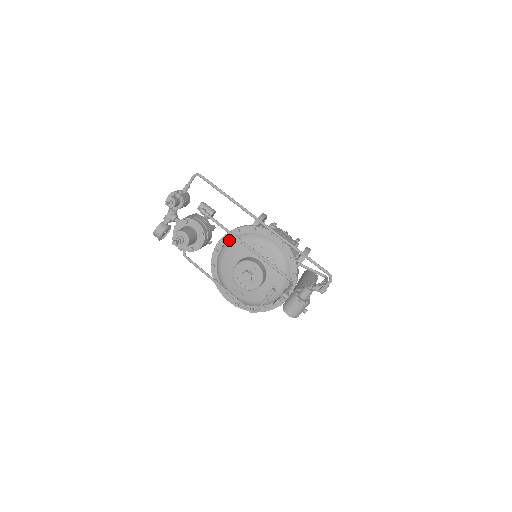
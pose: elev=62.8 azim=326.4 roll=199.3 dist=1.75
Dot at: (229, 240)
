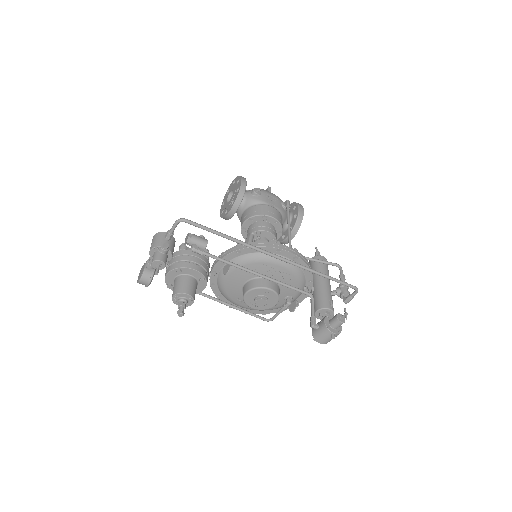
Dot at: occluded
